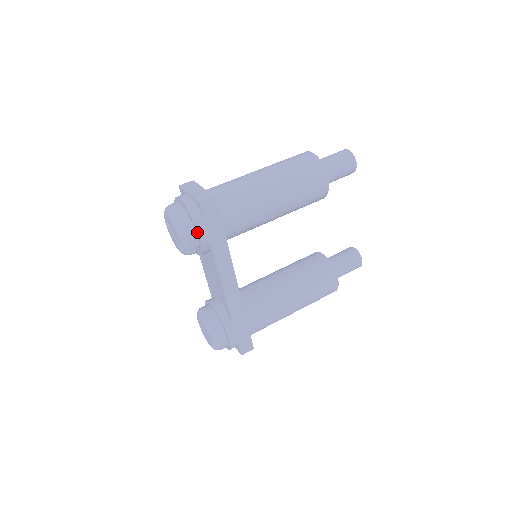
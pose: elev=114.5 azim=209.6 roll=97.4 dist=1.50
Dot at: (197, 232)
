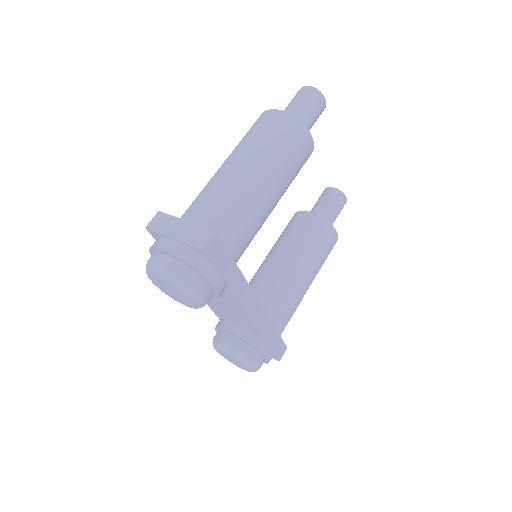
Dot at: (210, 283)
